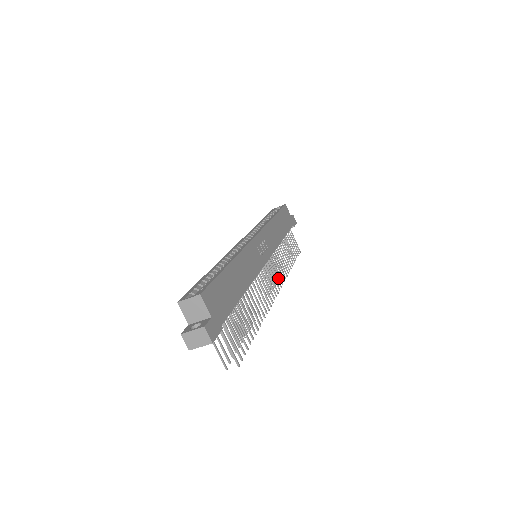
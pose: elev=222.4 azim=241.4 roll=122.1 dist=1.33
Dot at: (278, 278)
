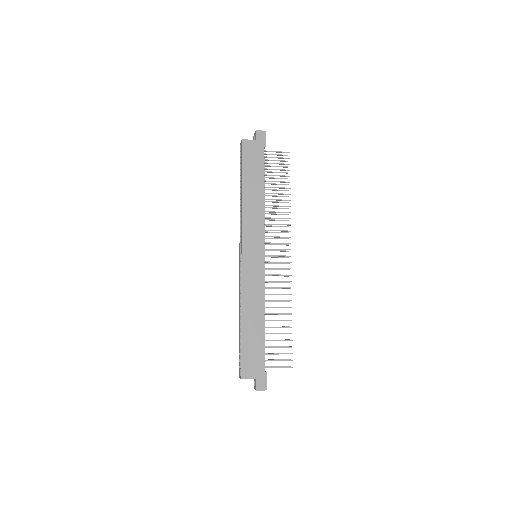
Dot at: occluded
